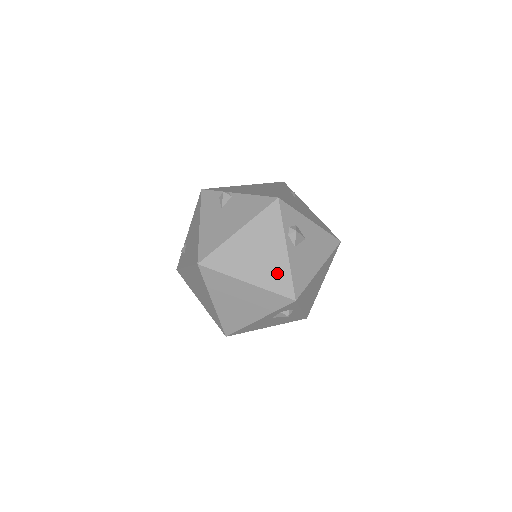
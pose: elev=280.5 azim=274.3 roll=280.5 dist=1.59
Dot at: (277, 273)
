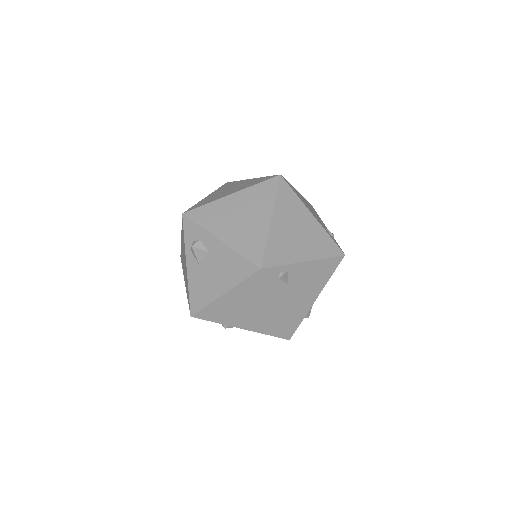
Dot at: occluded
